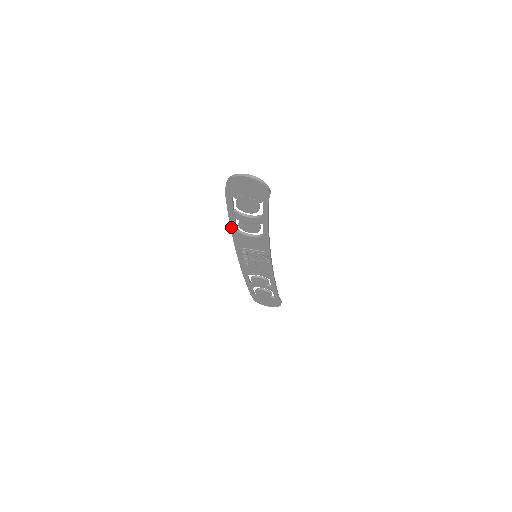
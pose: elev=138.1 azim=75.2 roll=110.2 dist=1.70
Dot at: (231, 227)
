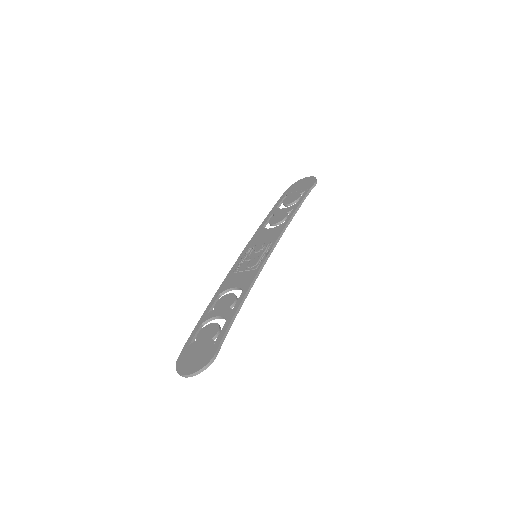
Dot at: (261, 225)
